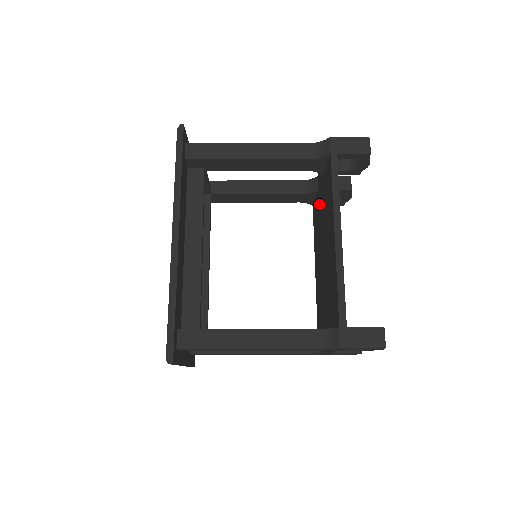
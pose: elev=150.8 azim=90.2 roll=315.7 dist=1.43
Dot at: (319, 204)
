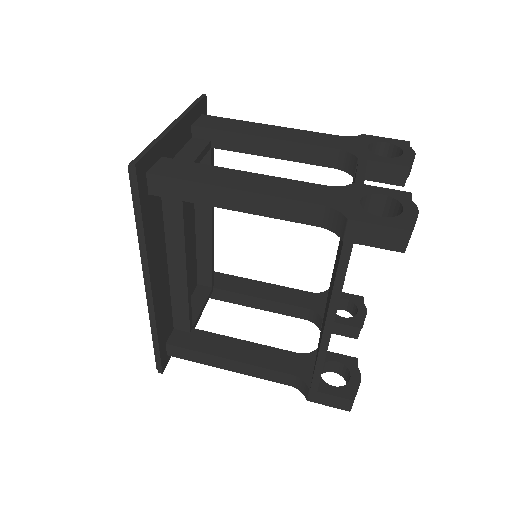
Dot at: occluded
